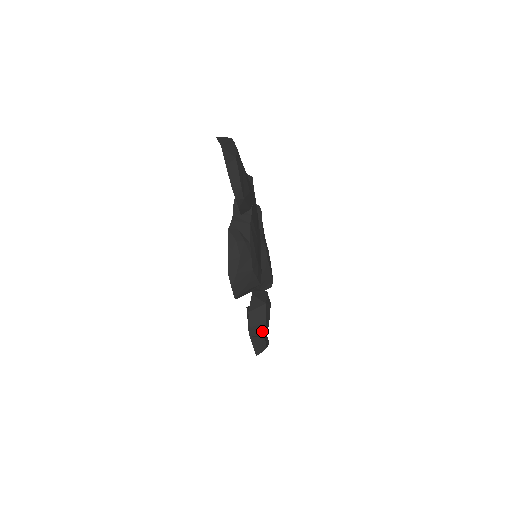
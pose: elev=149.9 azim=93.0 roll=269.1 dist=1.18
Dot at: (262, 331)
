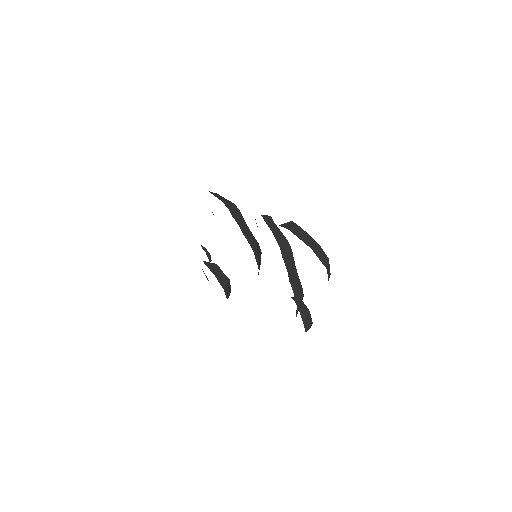
Dot at: (309, 328)
